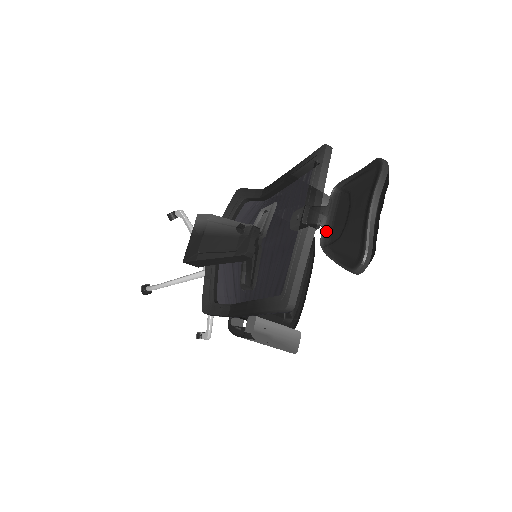
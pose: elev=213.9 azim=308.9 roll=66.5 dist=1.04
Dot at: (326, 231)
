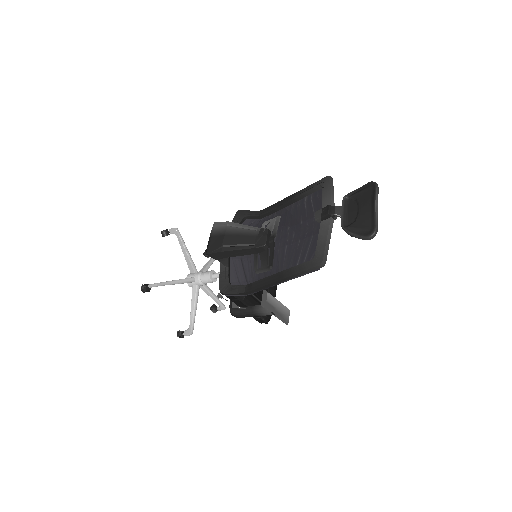
Dot at: (344, 219)
